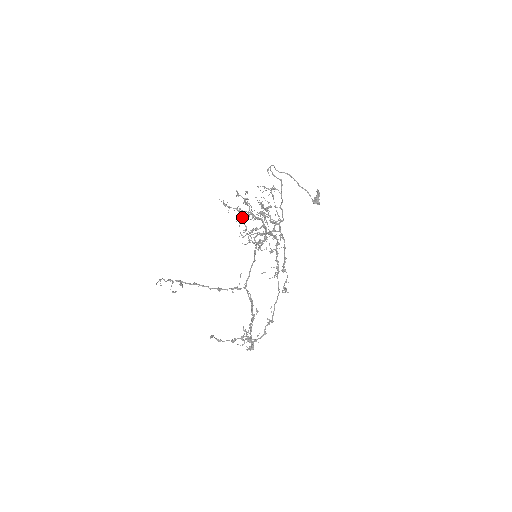
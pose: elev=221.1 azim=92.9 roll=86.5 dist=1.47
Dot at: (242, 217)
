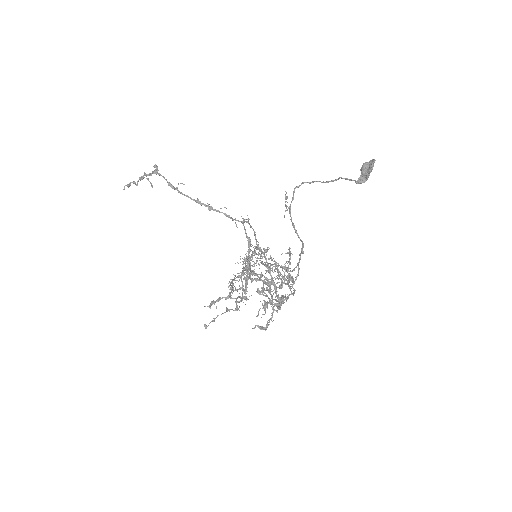
Dot at: (237, 297)
